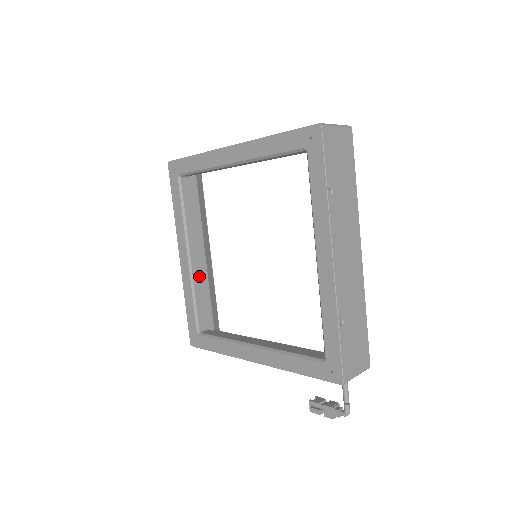
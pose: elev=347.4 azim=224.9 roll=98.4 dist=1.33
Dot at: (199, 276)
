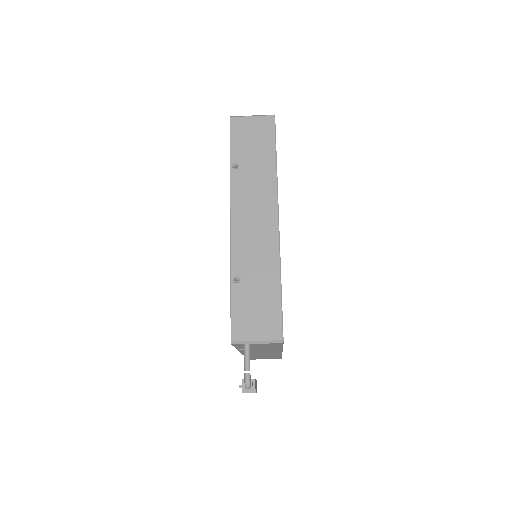
Dot at: occluded
